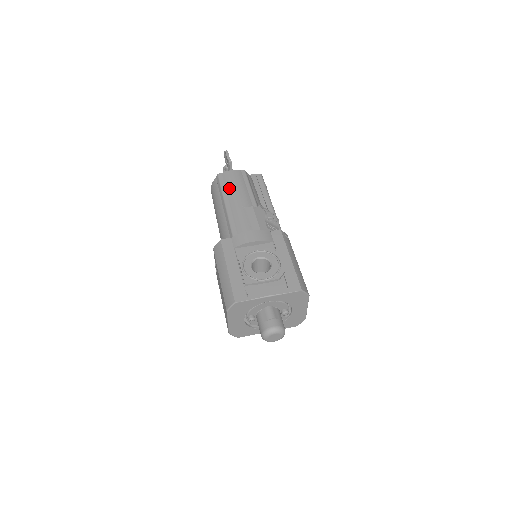
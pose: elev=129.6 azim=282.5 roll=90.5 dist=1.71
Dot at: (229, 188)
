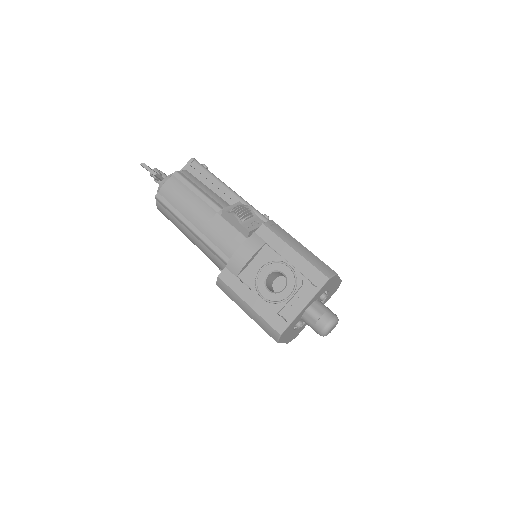
Dot at: (179, 207)
